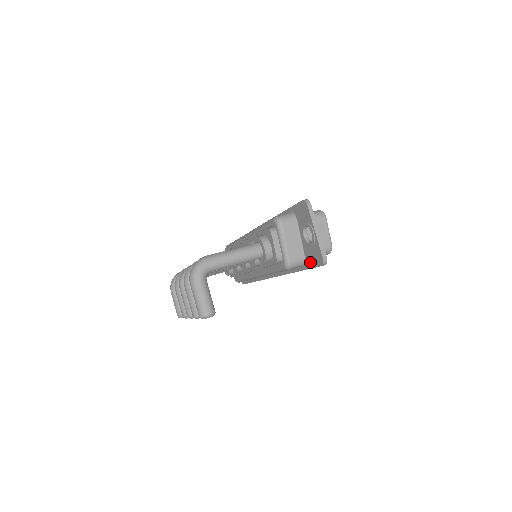
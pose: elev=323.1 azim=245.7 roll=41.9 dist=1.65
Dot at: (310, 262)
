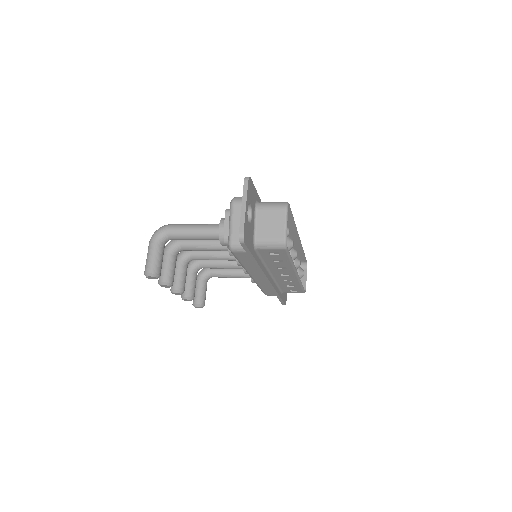
Dot at: occluded
